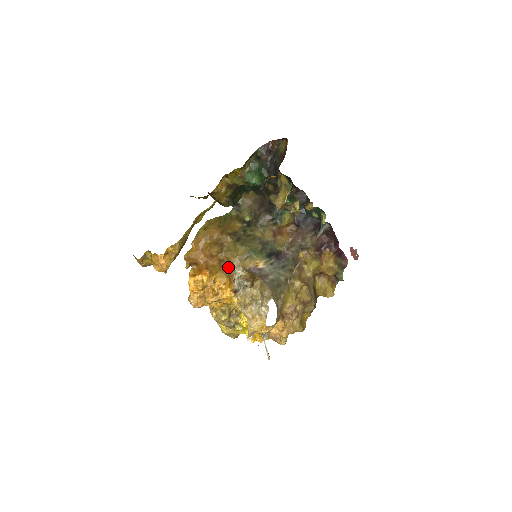
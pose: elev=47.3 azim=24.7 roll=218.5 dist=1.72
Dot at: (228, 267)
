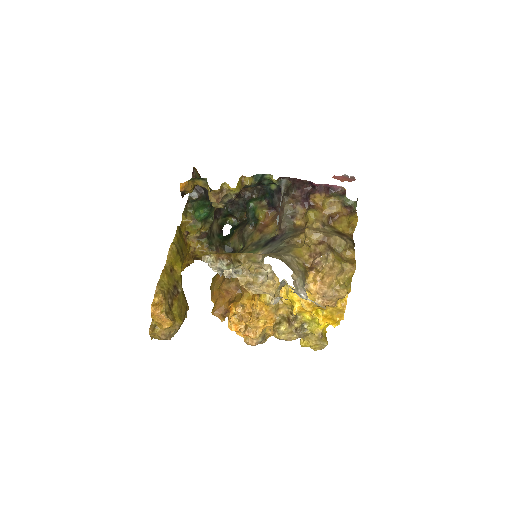
Dot at: occluded
